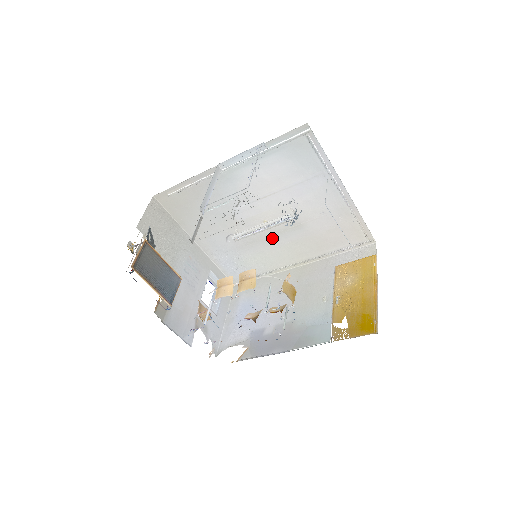
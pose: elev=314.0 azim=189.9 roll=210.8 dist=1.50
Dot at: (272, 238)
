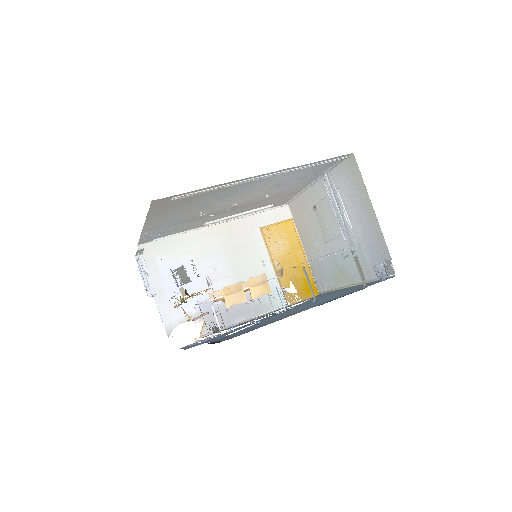
Dot at: (223, 212)
